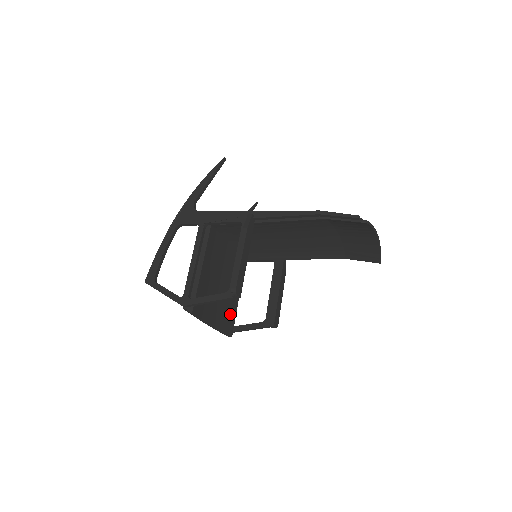
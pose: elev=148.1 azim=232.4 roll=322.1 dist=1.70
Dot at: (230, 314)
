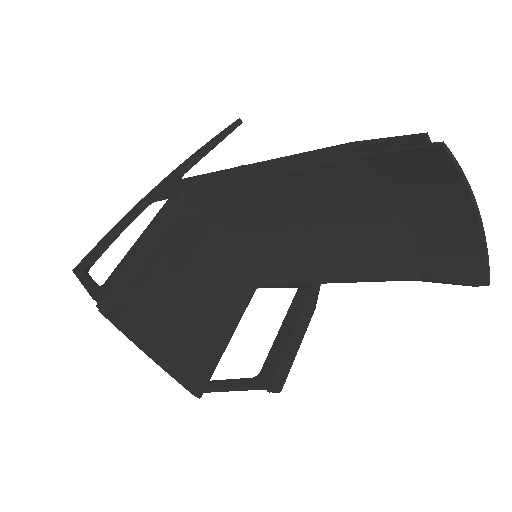
Dot at: (205, 357)
